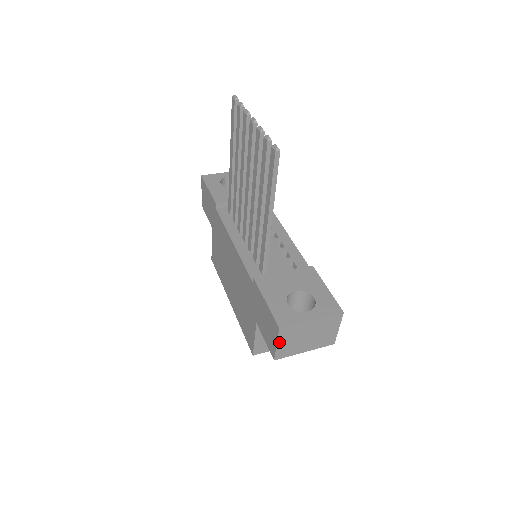
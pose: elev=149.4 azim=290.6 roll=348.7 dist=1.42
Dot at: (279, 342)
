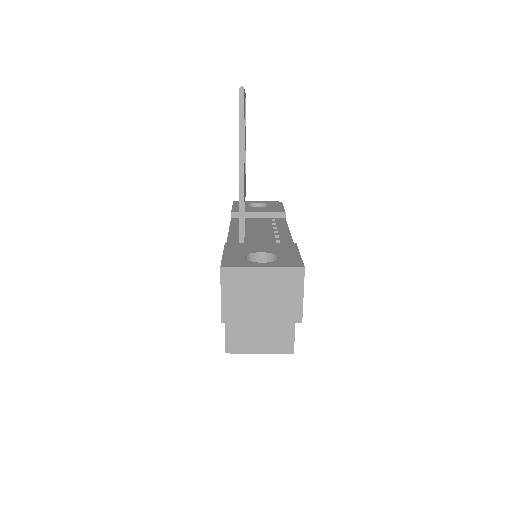
Dot at: (224, 292)
